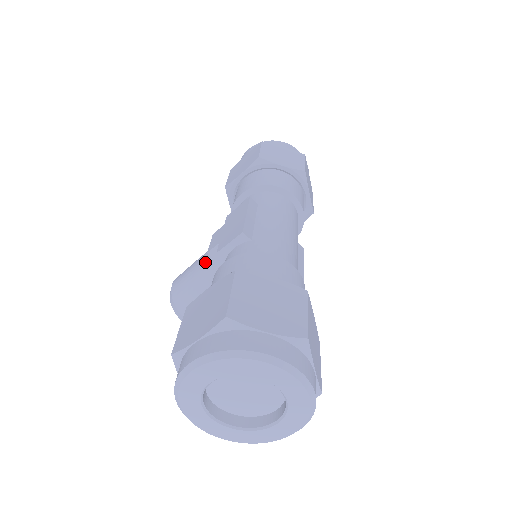
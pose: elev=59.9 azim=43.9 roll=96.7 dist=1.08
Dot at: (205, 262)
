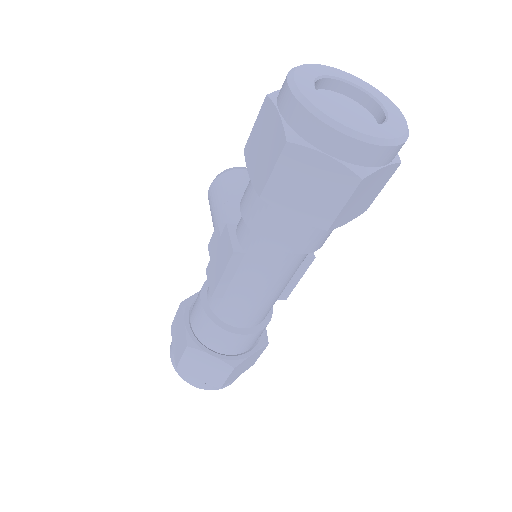
Dot at: occluded
